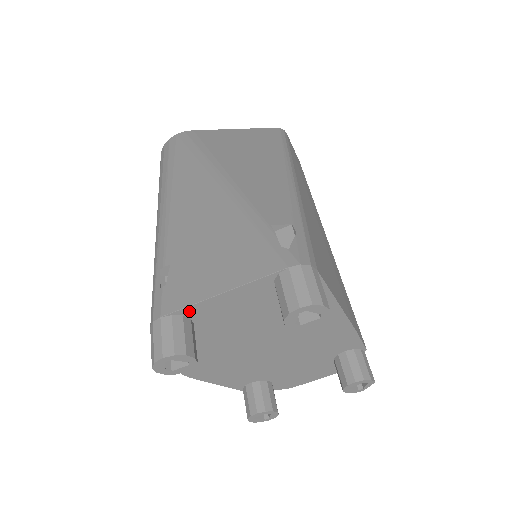
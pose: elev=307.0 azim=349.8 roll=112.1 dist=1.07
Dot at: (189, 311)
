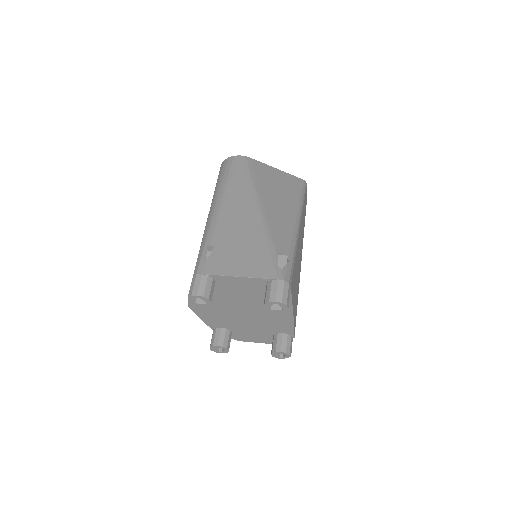
Dot at: (218, 277)
